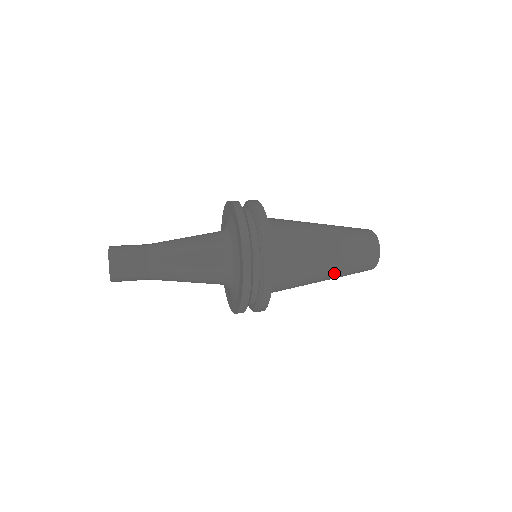
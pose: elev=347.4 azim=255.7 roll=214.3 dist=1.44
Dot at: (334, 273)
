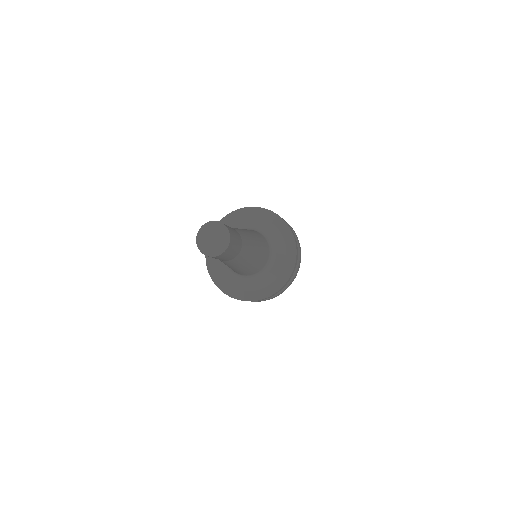
Dot at: occluded
